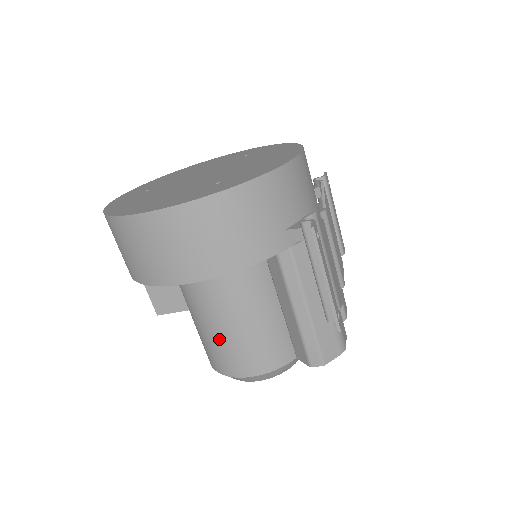
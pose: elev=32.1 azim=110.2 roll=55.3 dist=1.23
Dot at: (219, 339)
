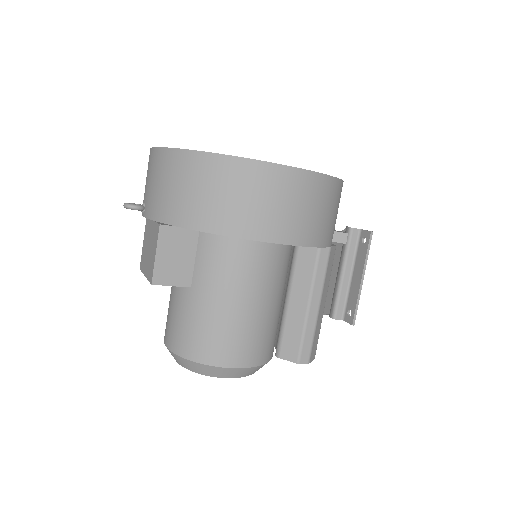
Dot at: (229, 320)
